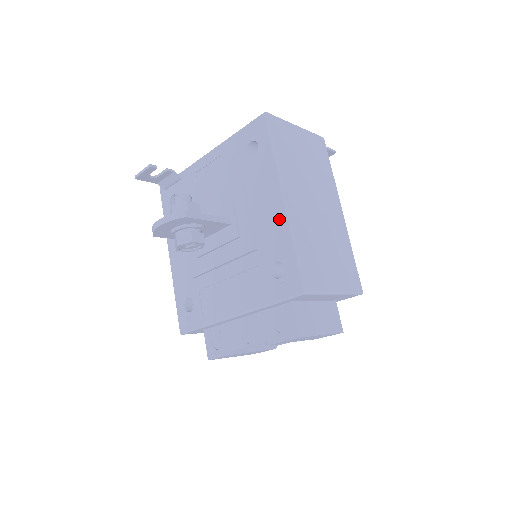
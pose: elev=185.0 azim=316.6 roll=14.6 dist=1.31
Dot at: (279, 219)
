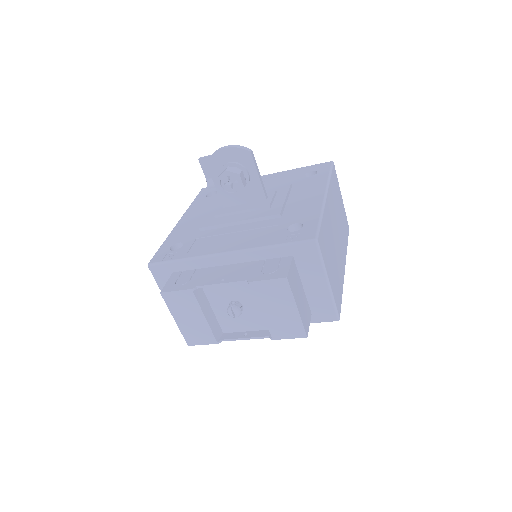
Dot at: (315, 203)
